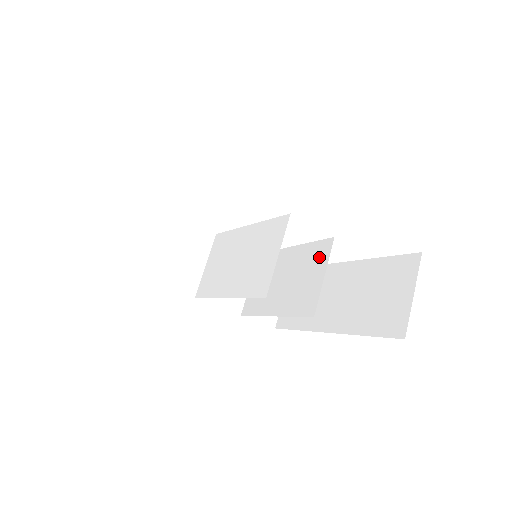
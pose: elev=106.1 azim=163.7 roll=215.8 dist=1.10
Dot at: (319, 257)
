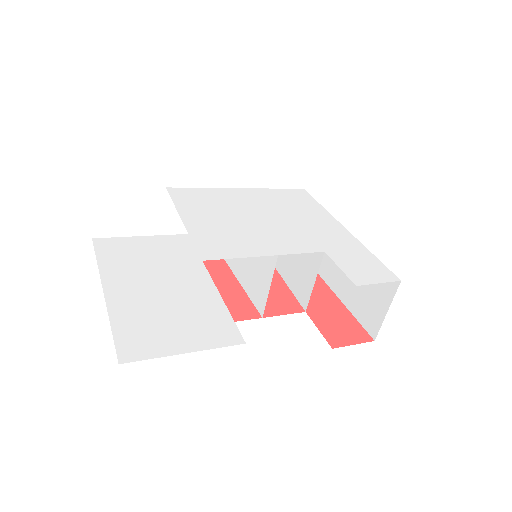
Dot at: (312, 259)
